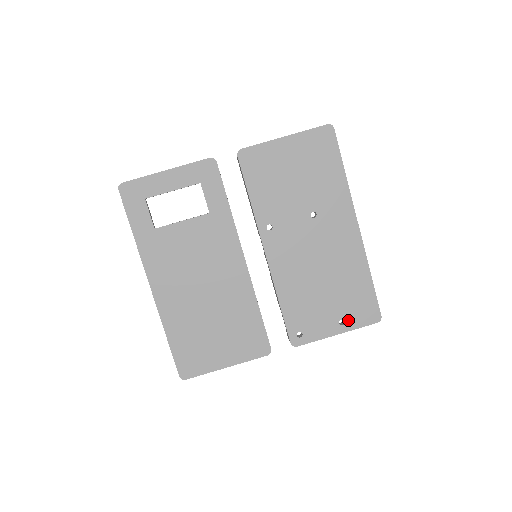
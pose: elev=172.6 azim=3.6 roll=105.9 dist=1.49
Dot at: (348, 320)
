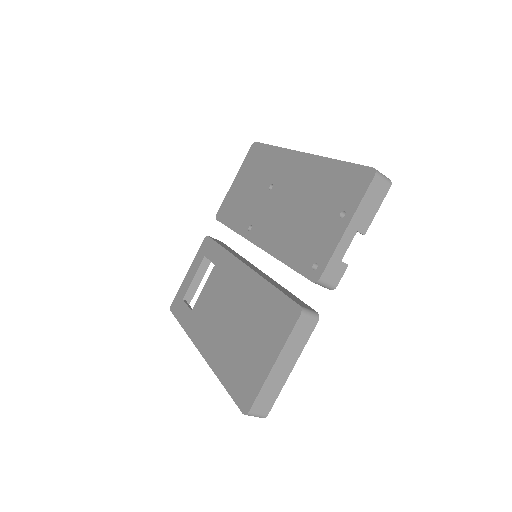
Dot at: (346, 207)
